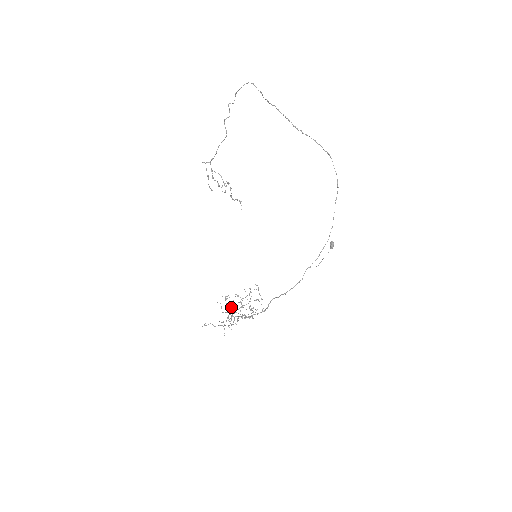
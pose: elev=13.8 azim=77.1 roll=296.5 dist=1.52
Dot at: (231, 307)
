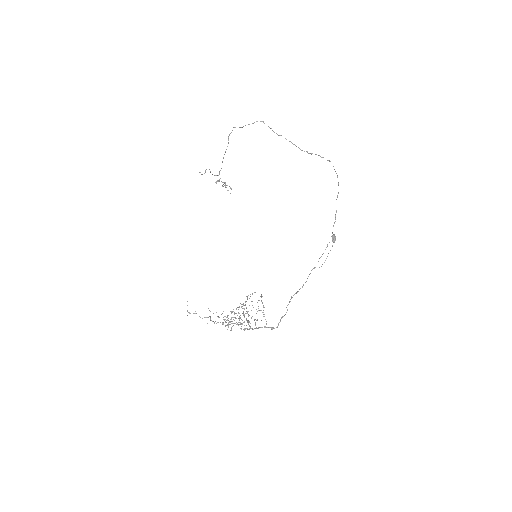
Dot at: occluded
